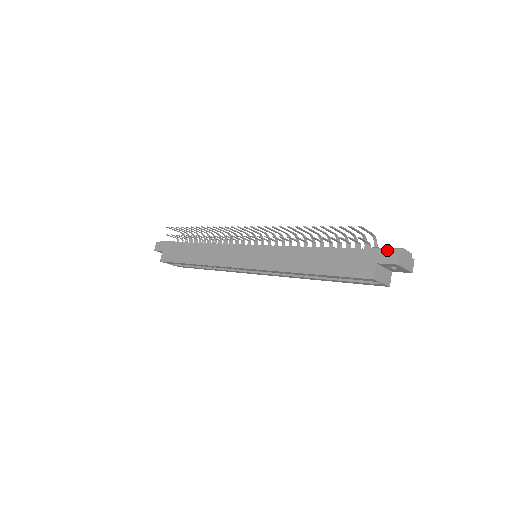
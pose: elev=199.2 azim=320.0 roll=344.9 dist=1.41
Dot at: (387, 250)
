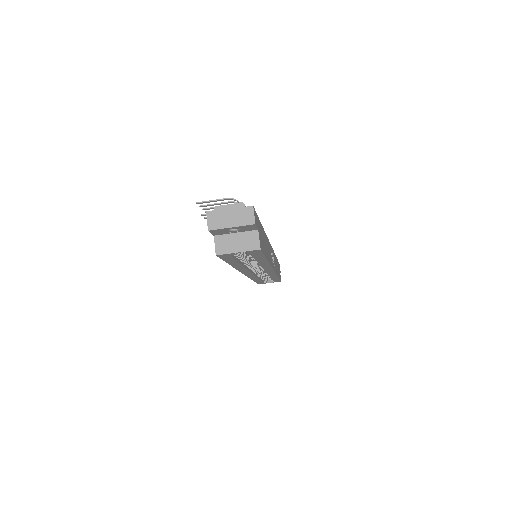
Dot at: occluded
